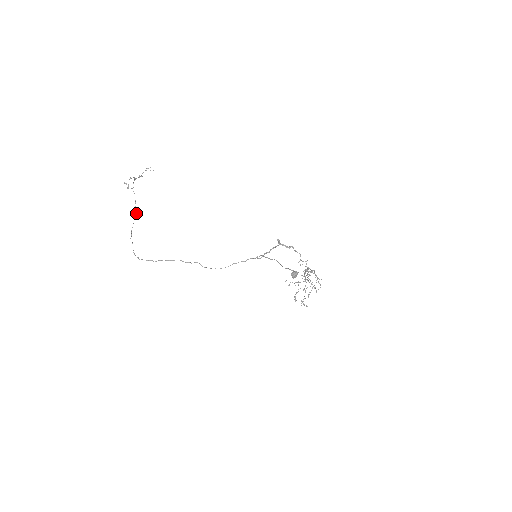
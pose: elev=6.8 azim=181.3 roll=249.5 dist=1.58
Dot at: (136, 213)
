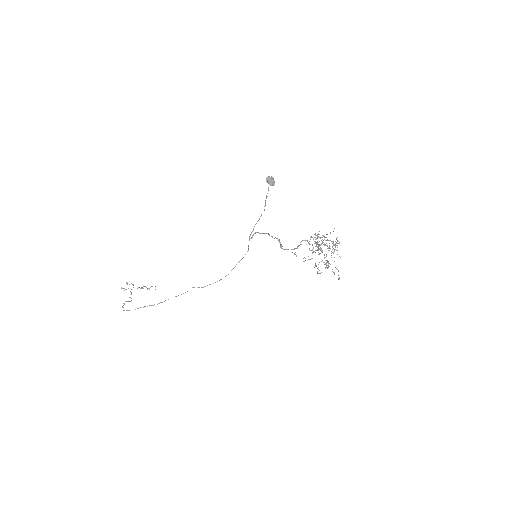
Dot at: occluded
